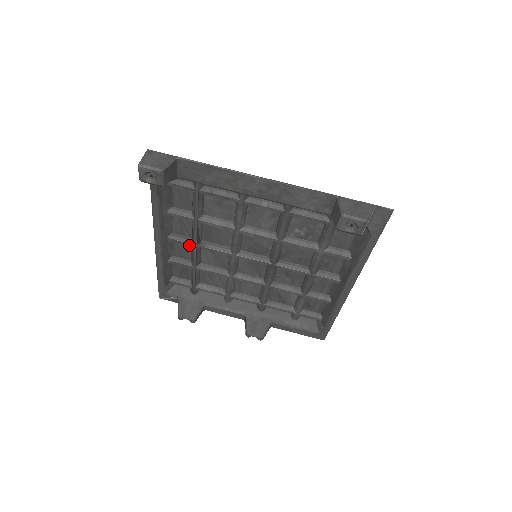
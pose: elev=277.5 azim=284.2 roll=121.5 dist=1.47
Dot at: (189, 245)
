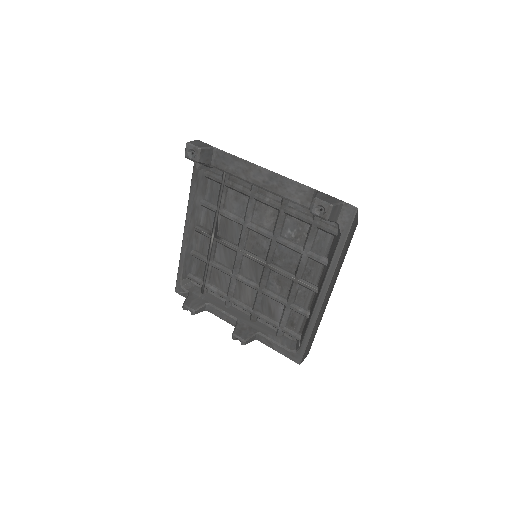
Dot at: (208, 237)
